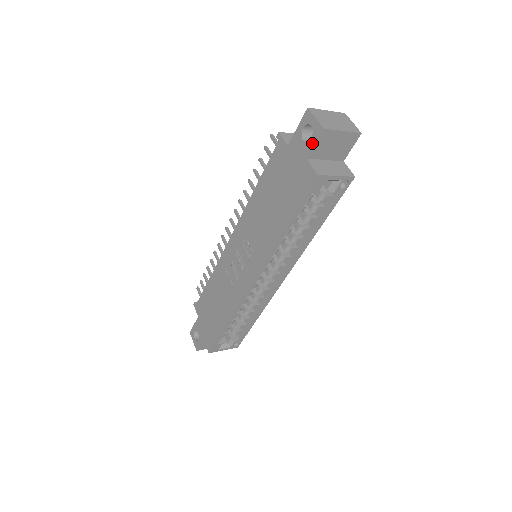
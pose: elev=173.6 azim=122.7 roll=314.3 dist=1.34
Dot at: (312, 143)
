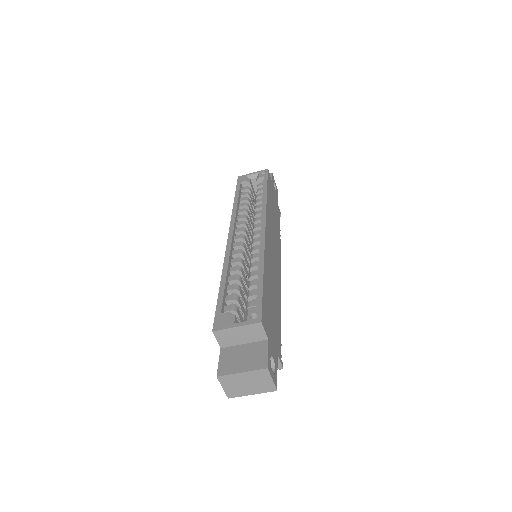
Dot at: occluded
